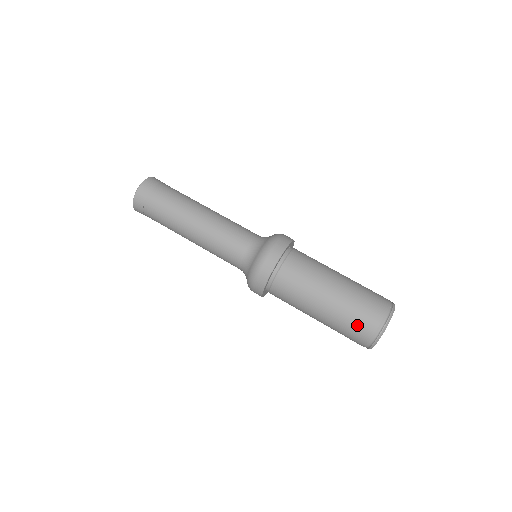
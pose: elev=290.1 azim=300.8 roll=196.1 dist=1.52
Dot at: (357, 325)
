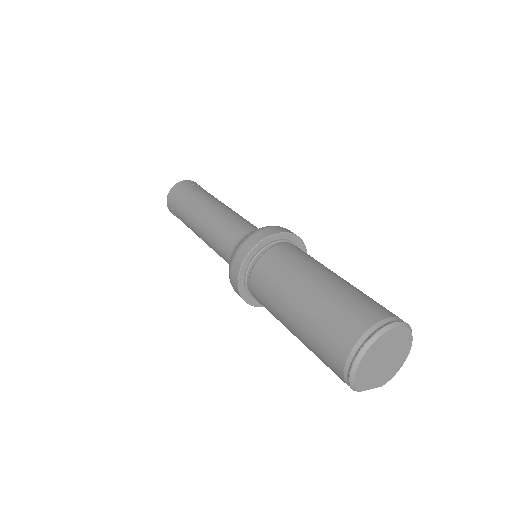
Dot at: (341, 320)
